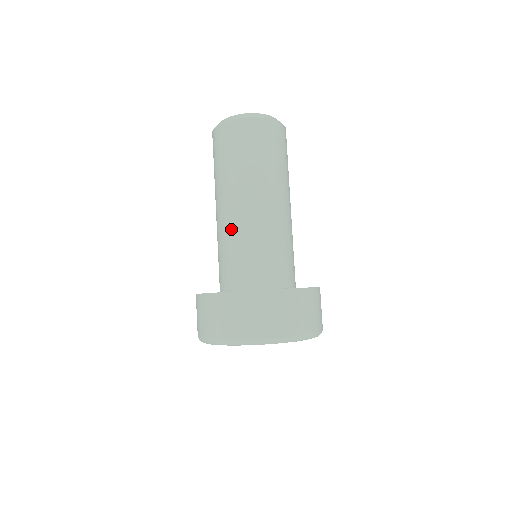
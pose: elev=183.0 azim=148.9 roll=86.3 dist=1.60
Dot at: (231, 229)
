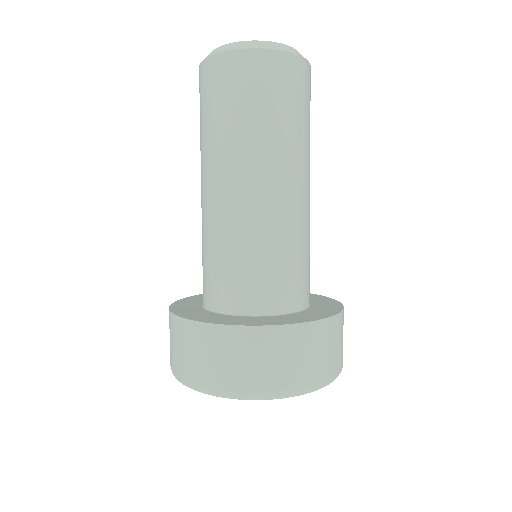
Dot at: (223, 223)
